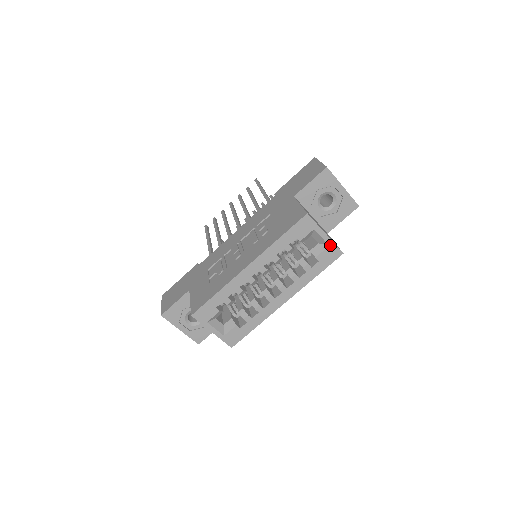
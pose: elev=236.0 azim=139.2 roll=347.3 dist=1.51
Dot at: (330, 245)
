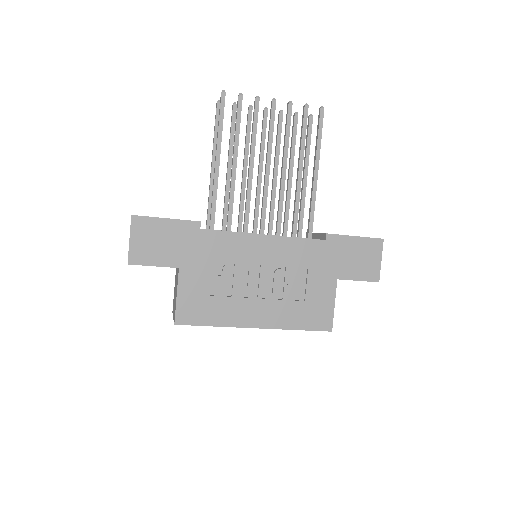
Dot at: occluded
